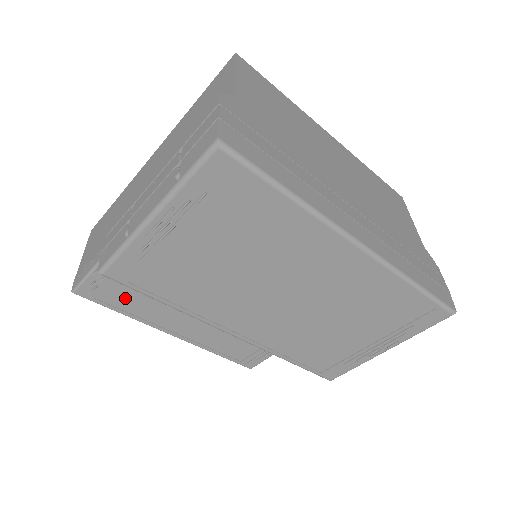
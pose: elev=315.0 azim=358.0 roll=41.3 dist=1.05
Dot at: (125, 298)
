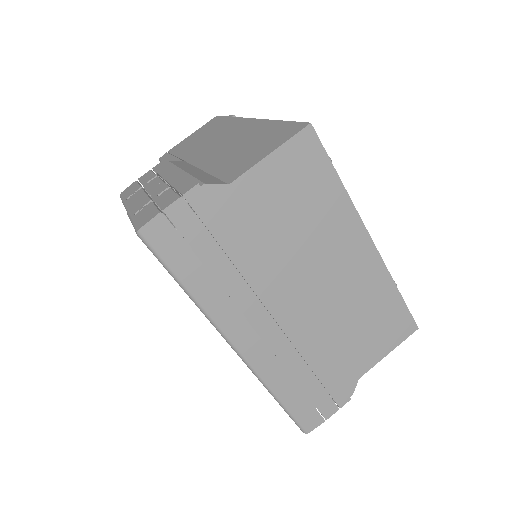
Dot at: occluded
